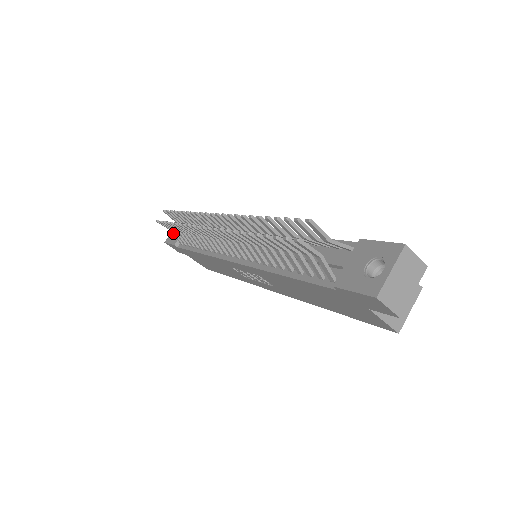
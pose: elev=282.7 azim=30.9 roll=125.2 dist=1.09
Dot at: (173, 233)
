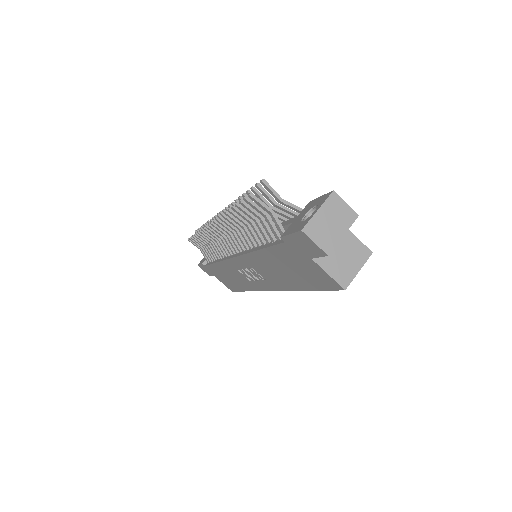
Dot at: (201, 252)
